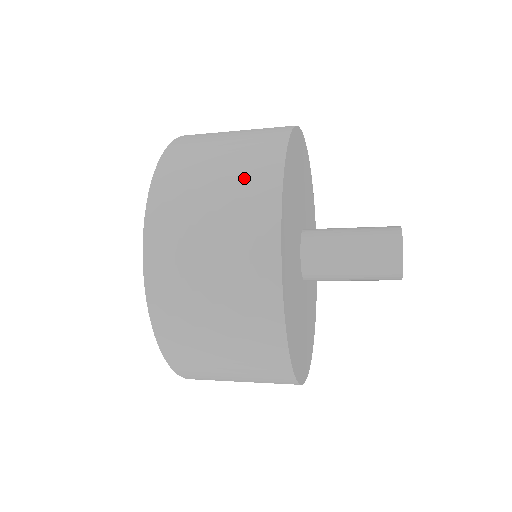
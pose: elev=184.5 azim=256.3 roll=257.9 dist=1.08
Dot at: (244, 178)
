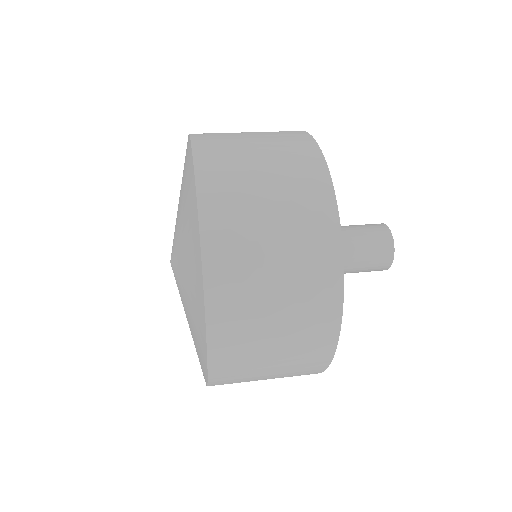
Dot at: (306, 294)
